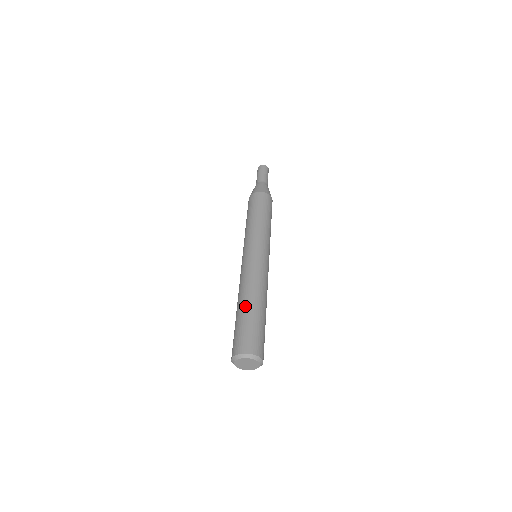
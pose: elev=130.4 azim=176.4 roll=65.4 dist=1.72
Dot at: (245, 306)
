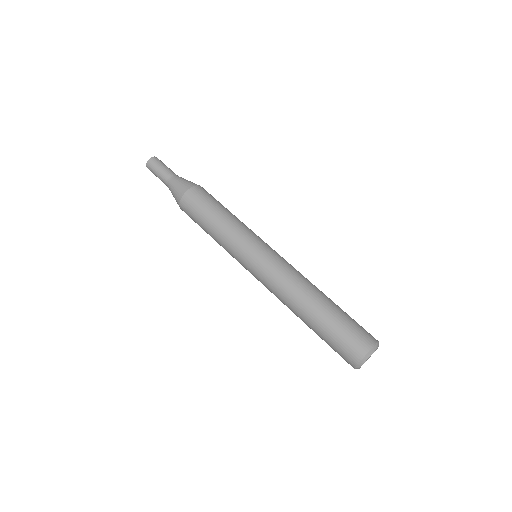
Dot at: (313, 316)
